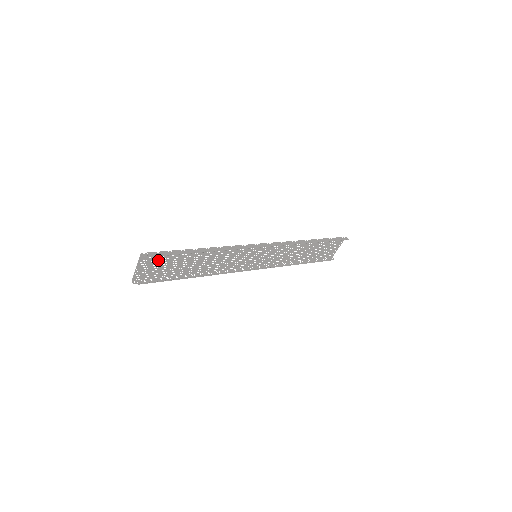
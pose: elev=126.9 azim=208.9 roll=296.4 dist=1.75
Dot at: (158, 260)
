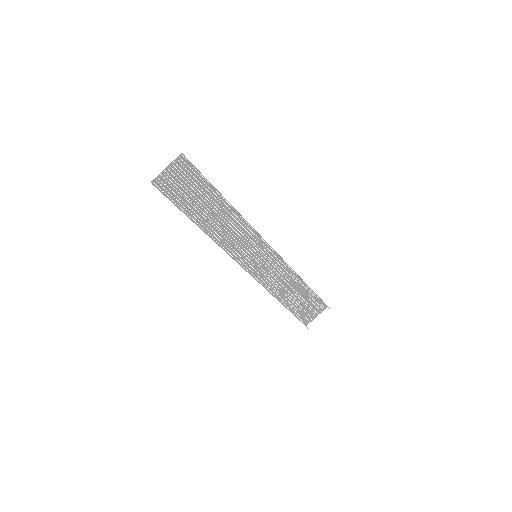
Dot at: (187, 177)
